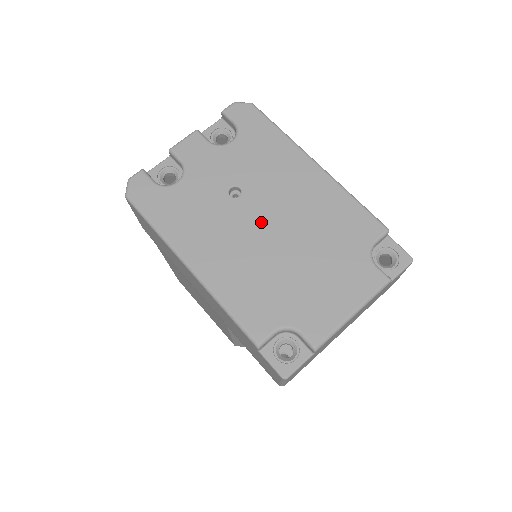
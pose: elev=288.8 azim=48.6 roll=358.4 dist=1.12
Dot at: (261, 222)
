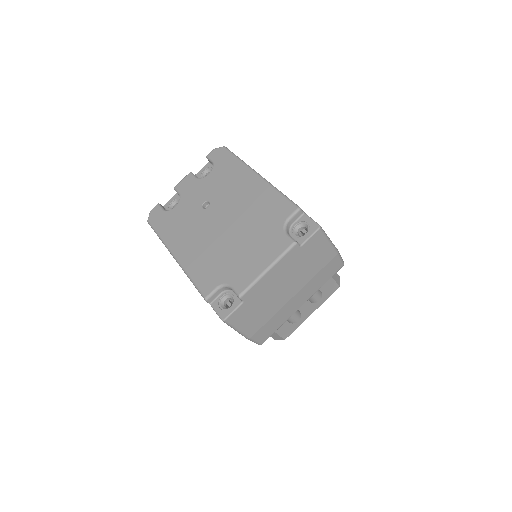
Dot at: (218, 220)
